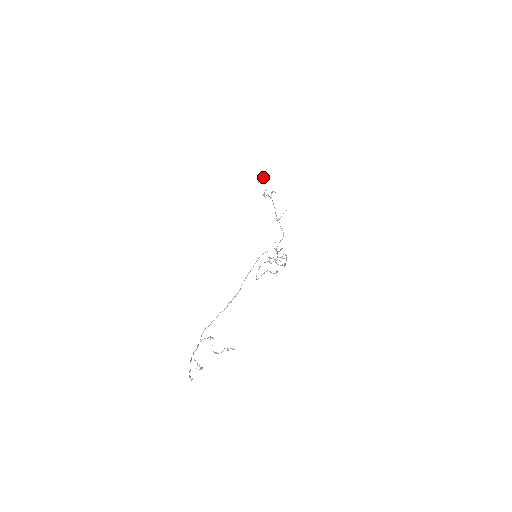
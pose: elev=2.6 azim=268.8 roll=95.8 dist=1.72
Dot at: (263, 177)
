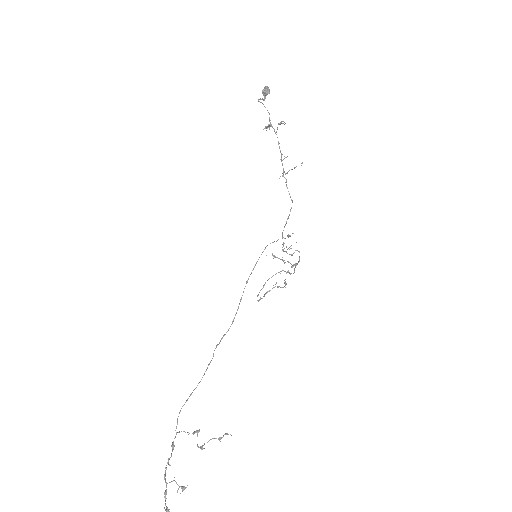
Dot at: (267, 90)
